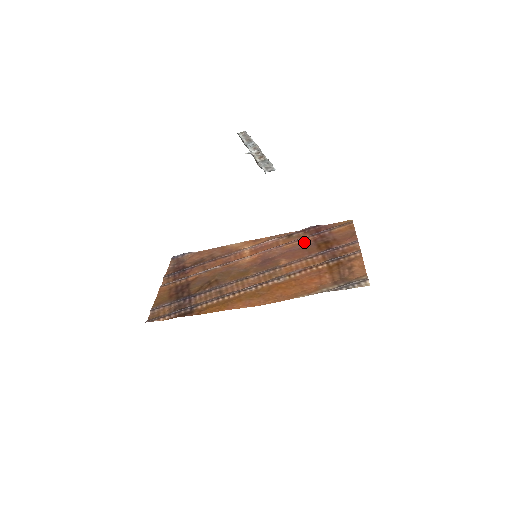
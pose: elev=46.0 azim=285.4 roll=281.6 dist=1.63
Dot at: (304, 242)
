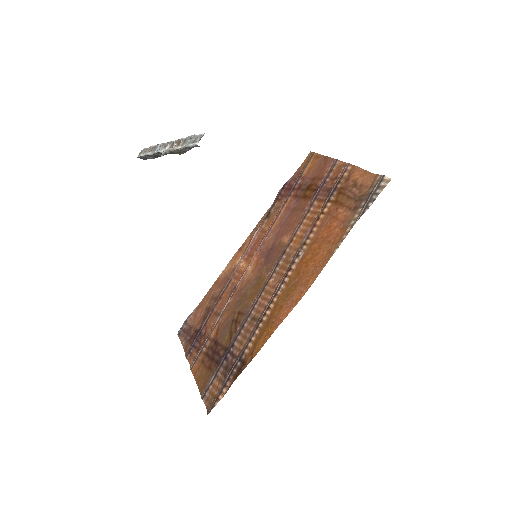
Dot at: (287, 207)
